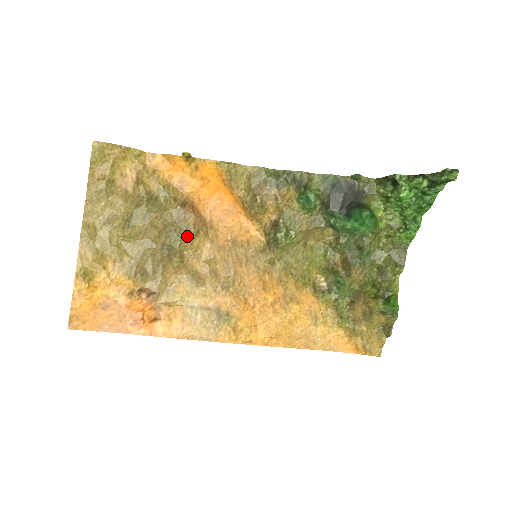
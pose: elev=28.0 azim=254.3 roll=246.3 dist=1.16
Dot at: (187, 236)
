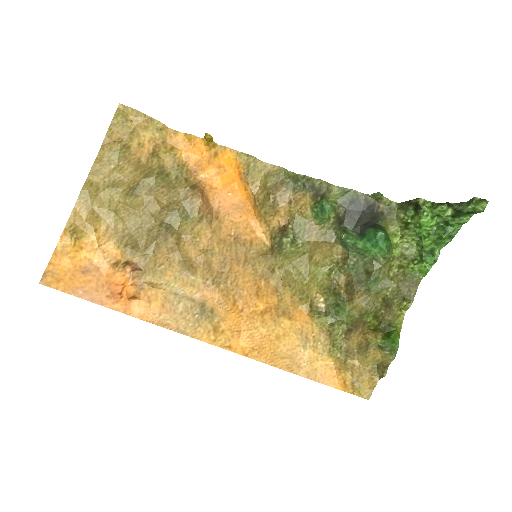
Dot at: (189, 219)
